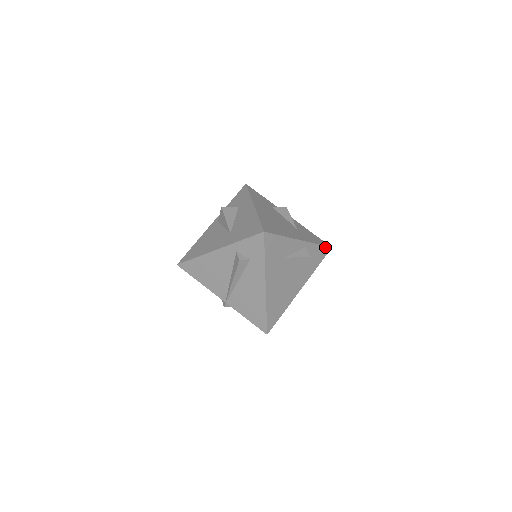
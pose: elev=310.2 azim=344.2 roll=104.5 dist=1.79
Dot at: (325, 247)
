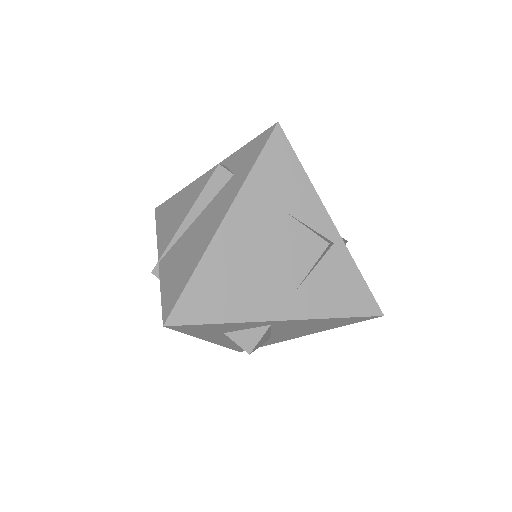
Dot at: (371, 297)
